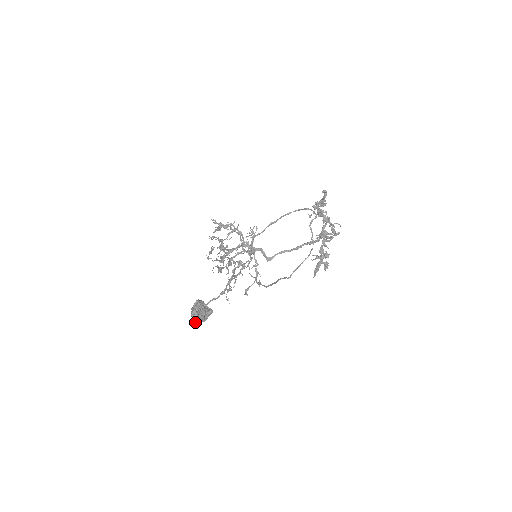
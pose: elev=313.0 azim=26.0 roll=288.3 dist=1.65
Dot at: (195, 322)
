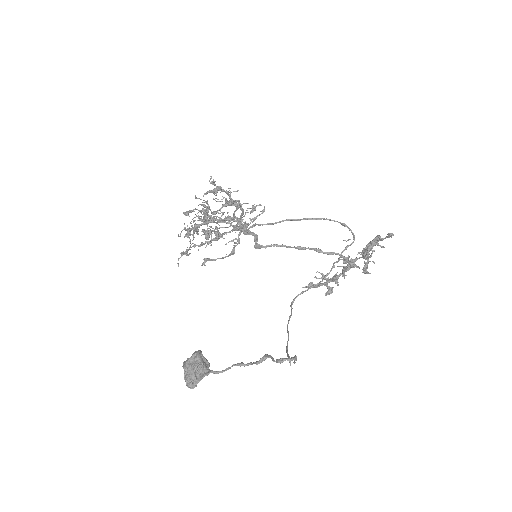
Dot at: (188, 386)
